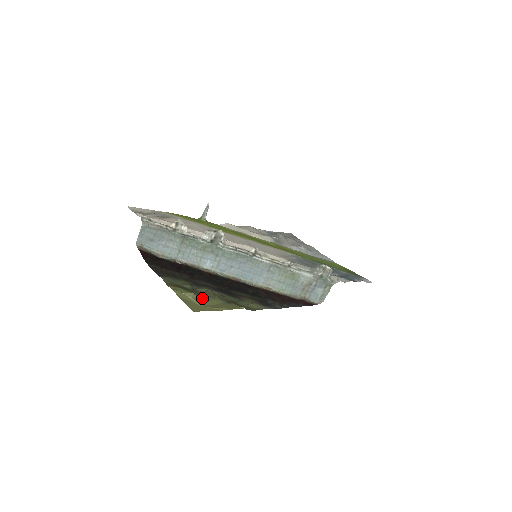
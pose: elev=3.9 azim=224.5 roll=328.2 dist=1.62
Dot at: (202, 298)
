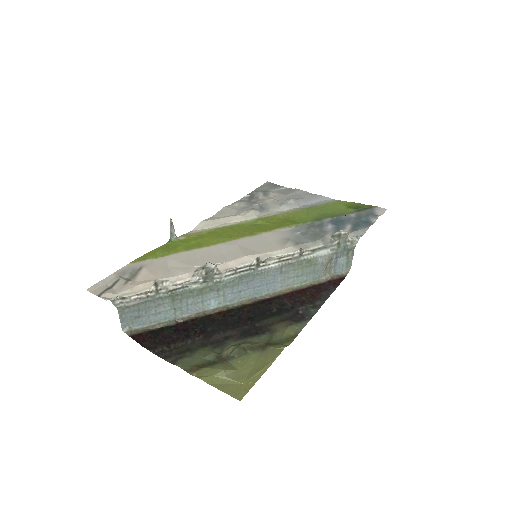
Dot at: (236, 367)
